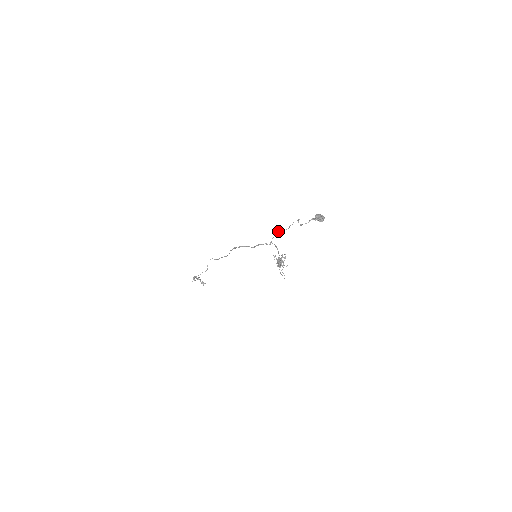
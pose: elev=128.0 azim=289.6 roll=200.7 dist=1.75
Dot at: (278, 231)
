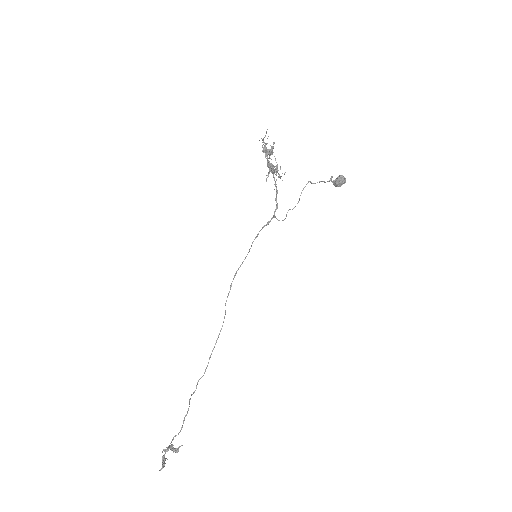
Dot at: occluded
